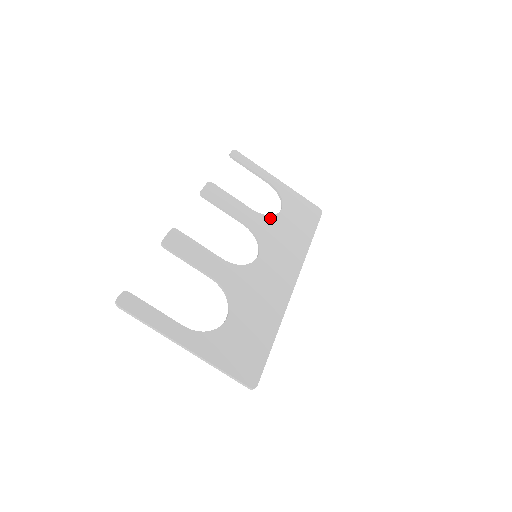
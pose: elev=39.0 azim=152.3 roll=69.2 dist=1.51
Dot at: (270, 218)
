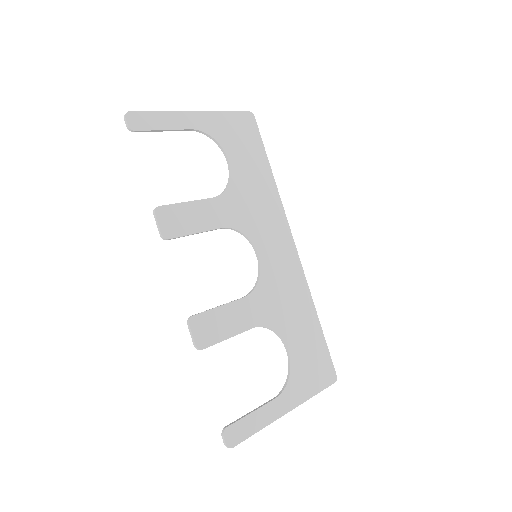
Dot at: (231, 189)
